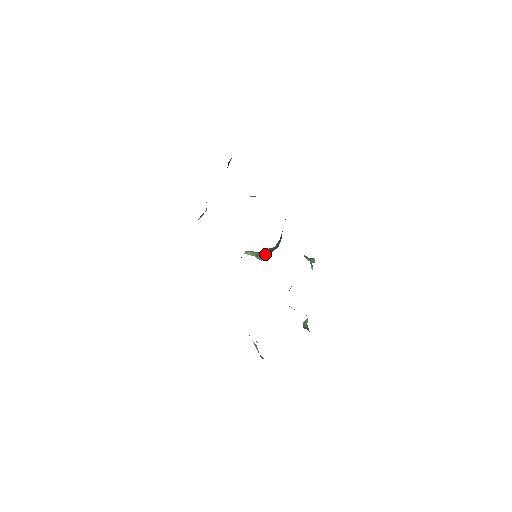
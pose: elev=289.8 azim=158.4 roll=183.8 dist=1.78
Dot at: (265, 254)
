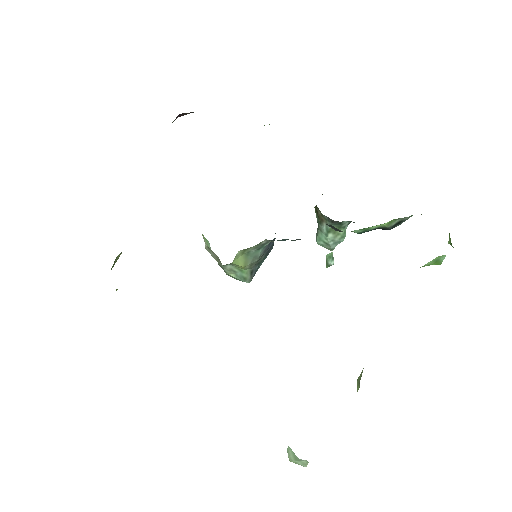
Dot at: (255, 267)
